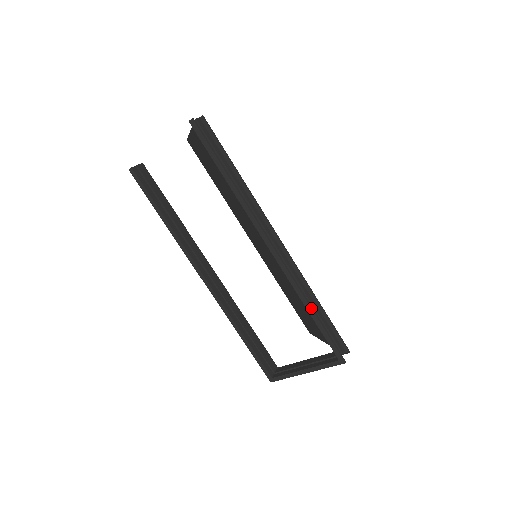
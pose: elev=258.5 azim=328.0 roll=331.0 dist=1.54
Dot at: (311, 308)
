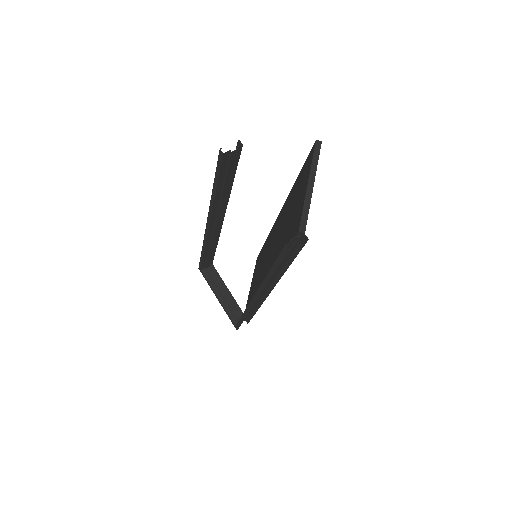
Dot at: occluded
